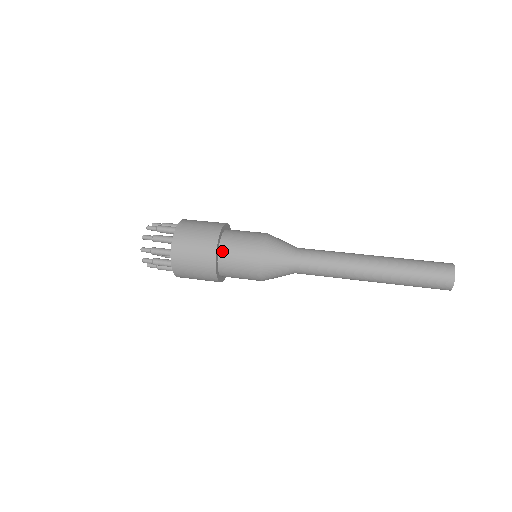
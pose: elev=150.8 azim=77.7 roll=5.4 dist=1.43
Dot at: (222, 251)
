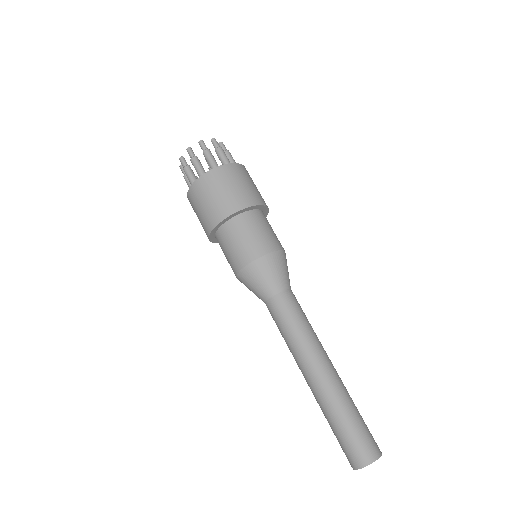
Dot at: (217, 238)
